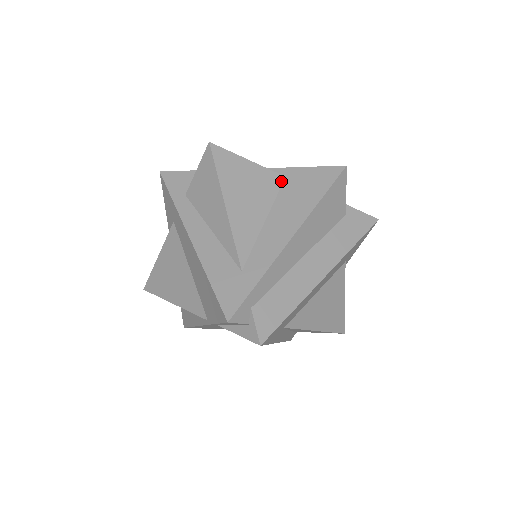
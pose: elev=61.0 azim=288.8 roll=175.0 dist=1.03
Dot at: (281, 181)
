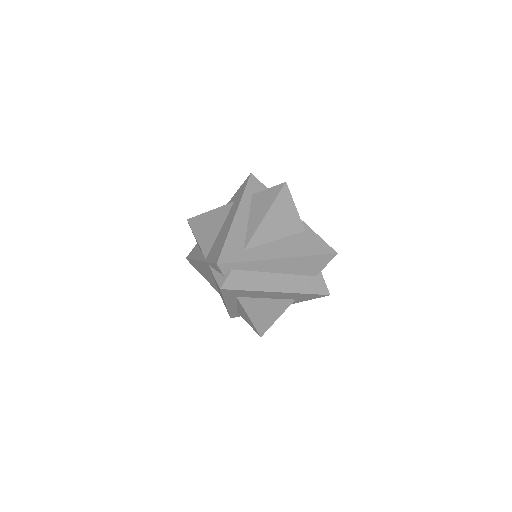
Dot at: (301, 231)
